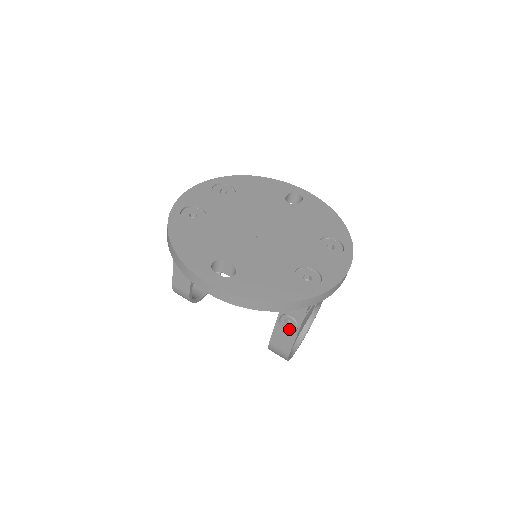
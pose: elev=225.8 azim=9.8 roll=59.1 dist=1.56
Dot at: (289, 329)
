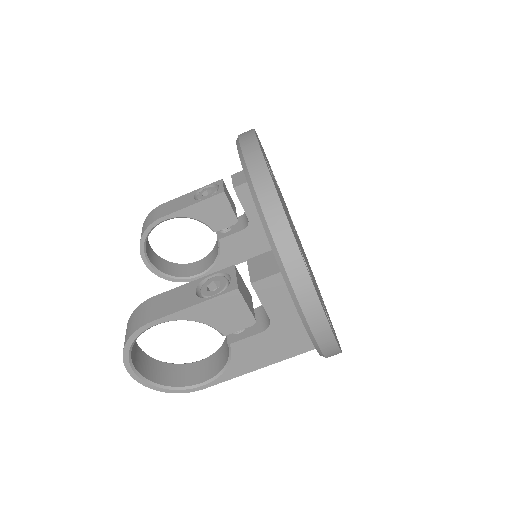
Dot at: (204, 292)
